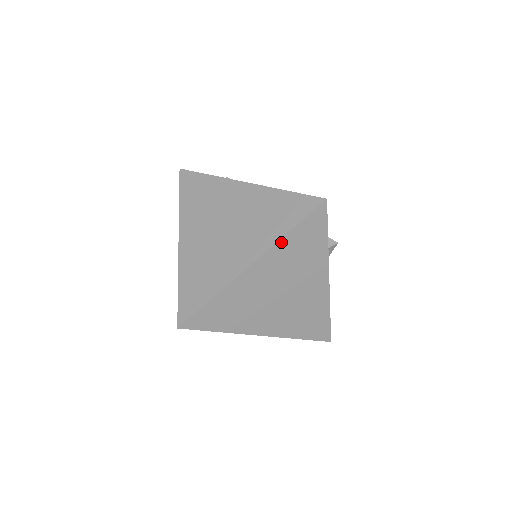
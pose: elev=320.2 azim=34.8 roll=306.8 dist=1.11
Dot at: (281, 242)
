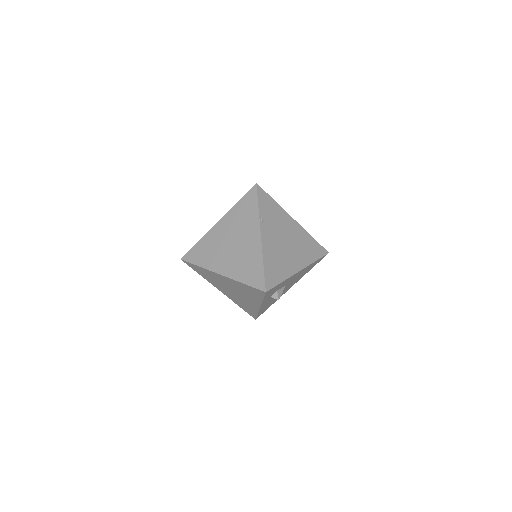
Dot at: (238, 282)
